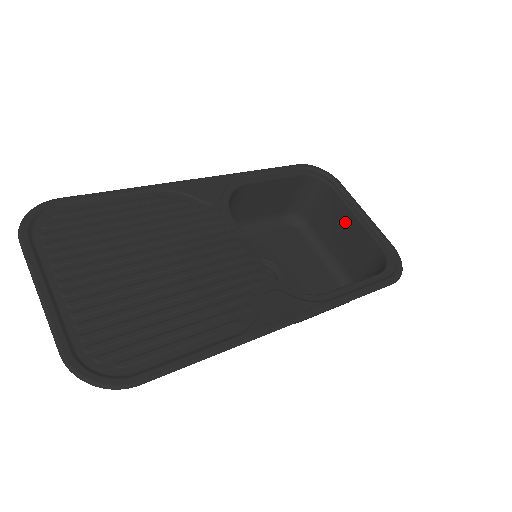
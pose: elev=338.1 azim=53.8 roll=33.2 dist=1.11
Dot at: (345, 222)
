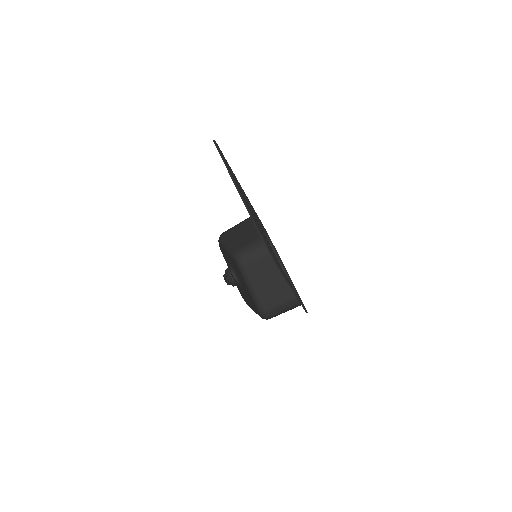
Dot at: (276, 273)
